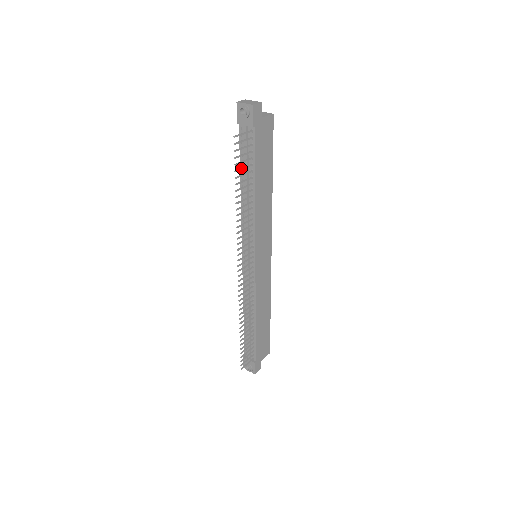
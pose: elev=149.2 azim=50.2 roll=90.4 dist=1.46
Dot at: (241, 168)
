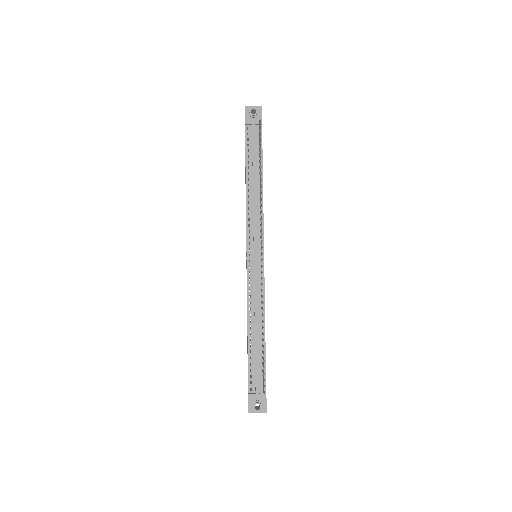
Dot at: (260, 151)
